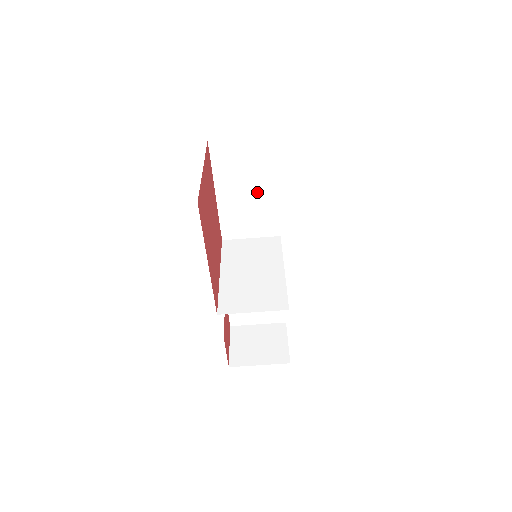
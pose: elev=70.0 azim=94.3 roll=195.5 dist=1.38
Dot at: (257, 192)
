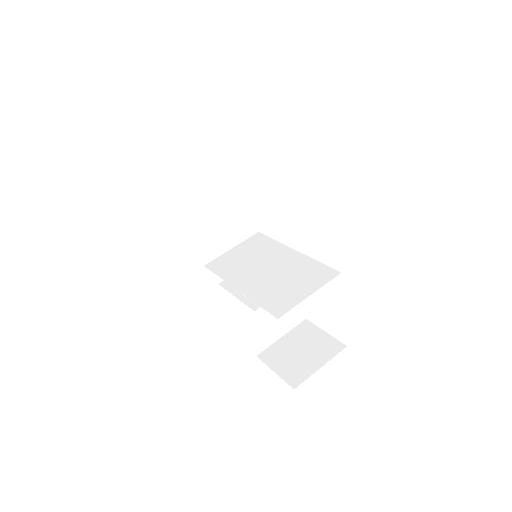
Dot at: (222, 191)
